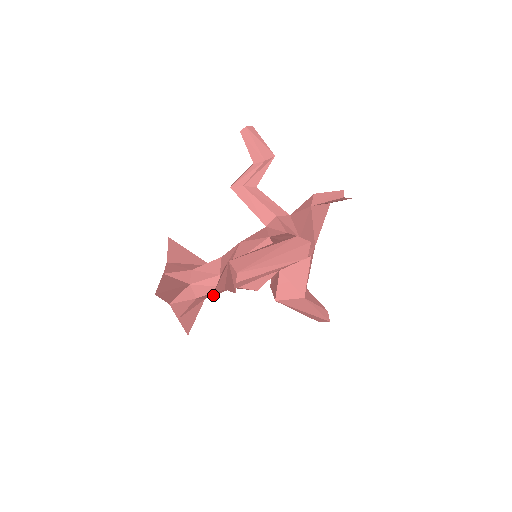
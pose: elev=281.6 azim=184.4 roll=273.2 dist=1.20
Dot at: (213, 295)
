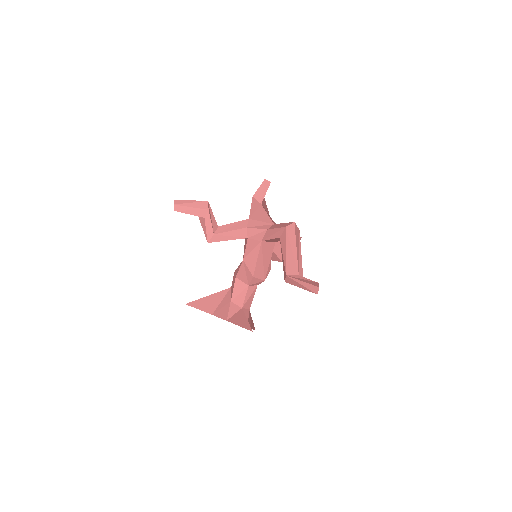
Dot at: occluded
